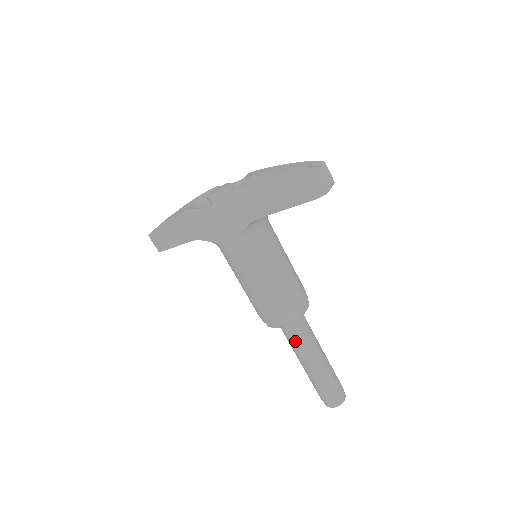
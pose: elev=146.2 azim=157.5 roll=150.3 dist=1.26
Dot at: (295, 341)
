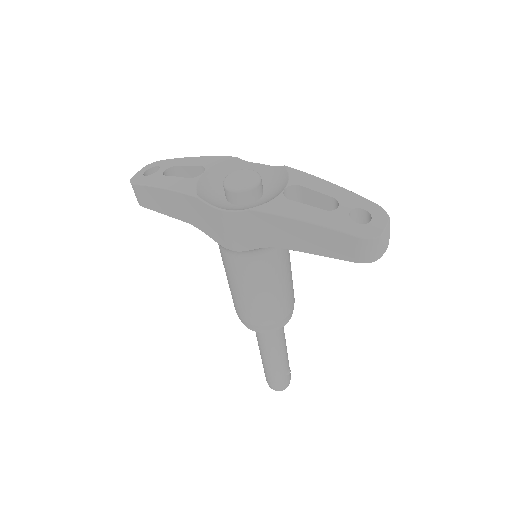
Dot at: (264, 340)
